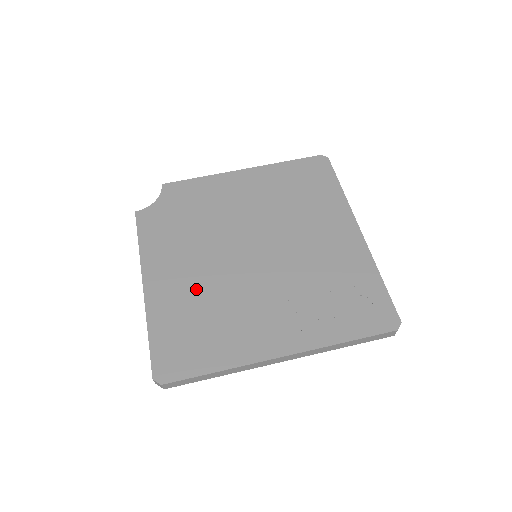
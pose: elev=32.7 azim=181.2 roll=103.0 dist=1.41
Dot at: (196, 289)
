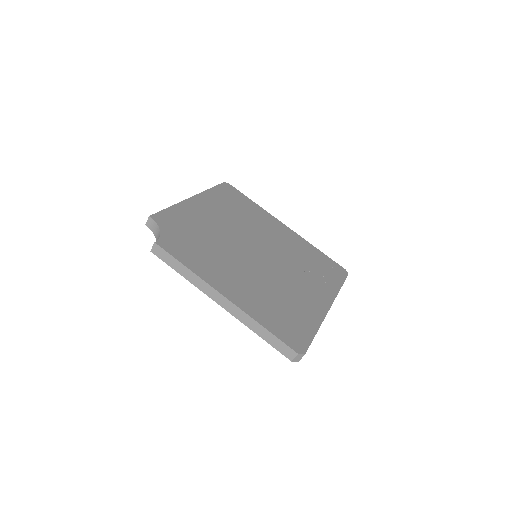
Dot at: (256, 286)
